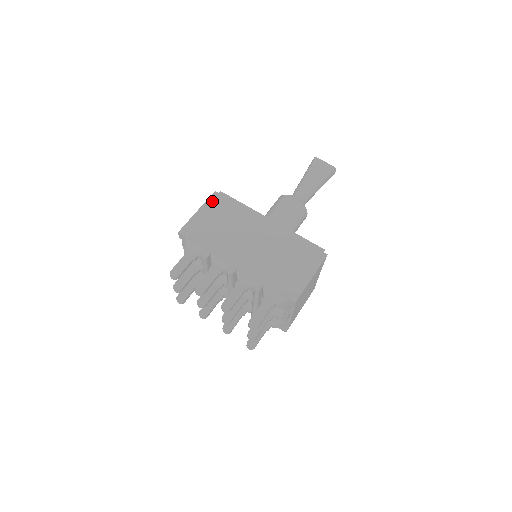
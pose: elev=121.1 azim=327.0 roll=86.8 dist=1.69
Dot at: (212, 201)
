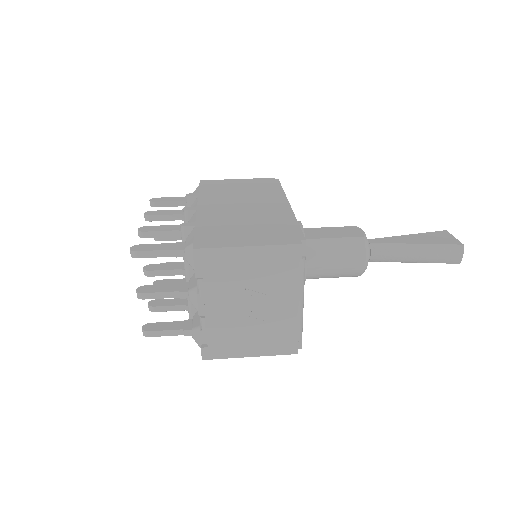
Dot at: (260, 180)
